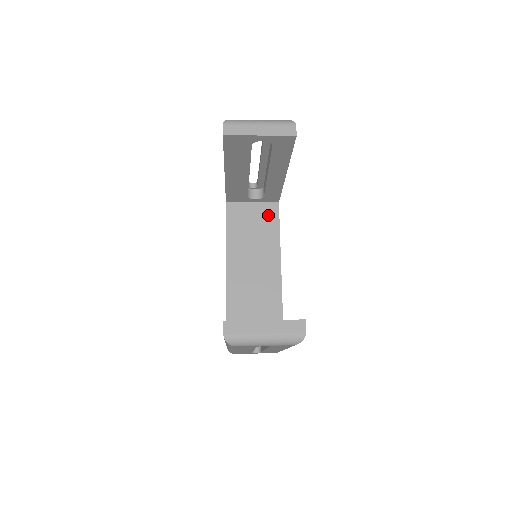
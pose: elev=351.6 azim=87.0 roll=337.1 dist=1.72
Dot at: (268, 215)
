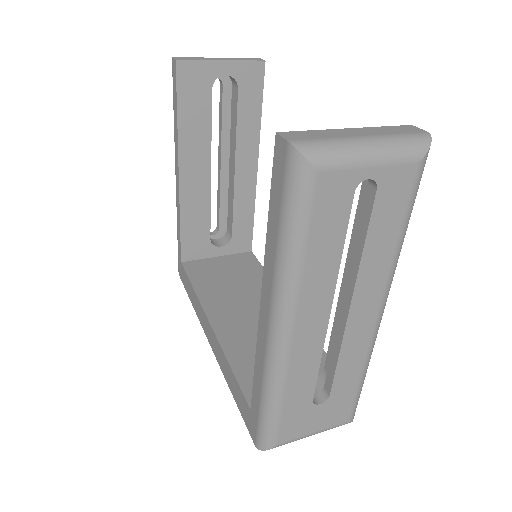
Dot at: (244, 263)
